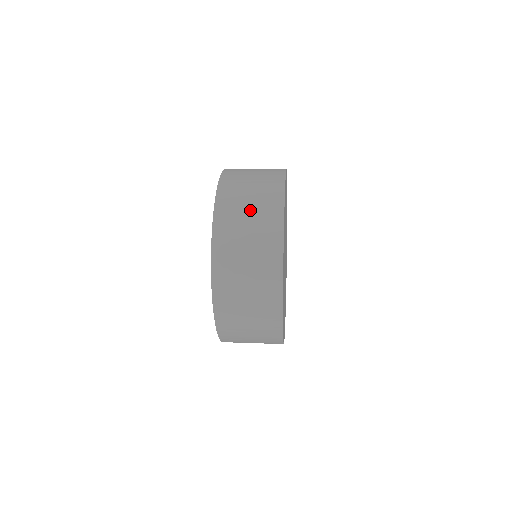
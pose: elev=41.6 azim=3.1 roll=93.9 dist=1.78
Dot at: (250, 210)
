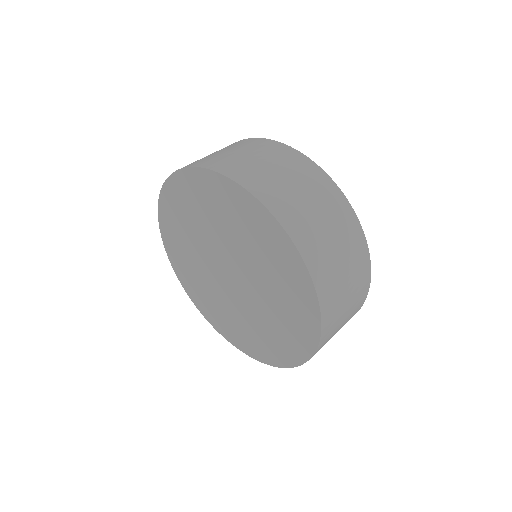
Dot at: (267, 163)
